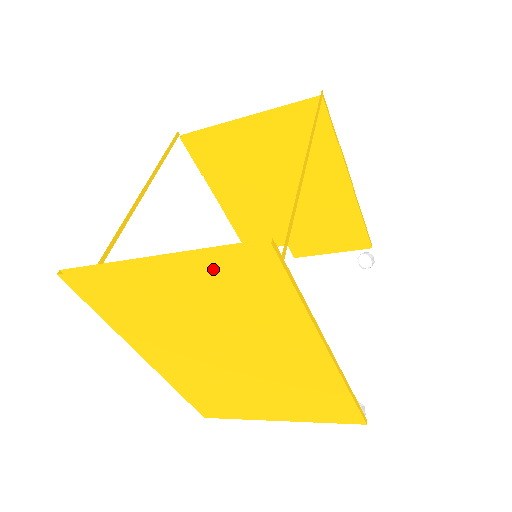
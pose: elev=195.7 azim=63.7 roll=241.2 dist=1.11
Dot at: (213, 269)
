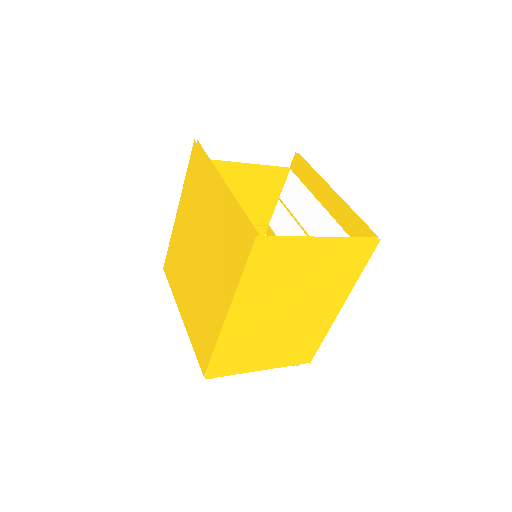
Dot at: (347, 249)
